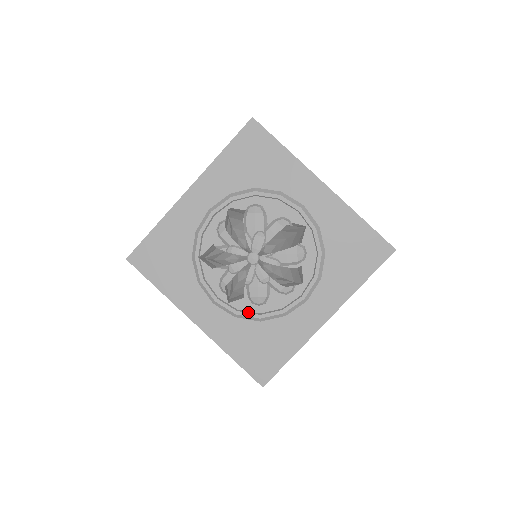
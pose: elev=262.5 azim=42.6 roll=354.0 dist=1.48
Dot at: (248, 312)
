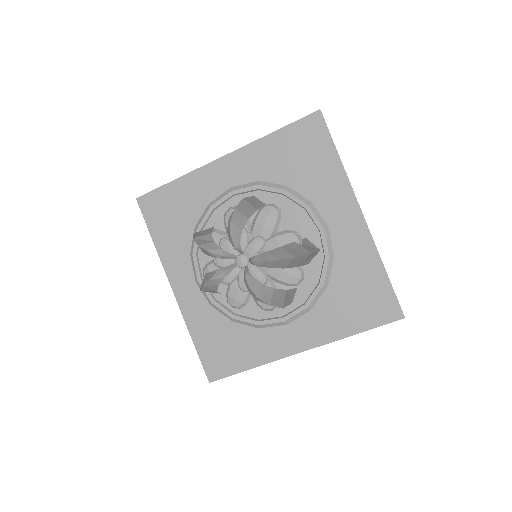
Dot at: (224, 307)
